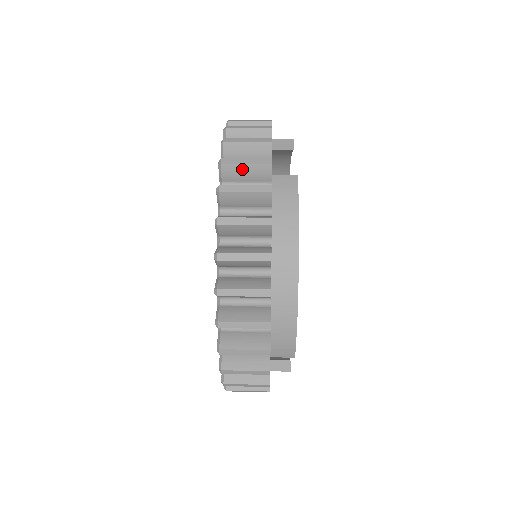
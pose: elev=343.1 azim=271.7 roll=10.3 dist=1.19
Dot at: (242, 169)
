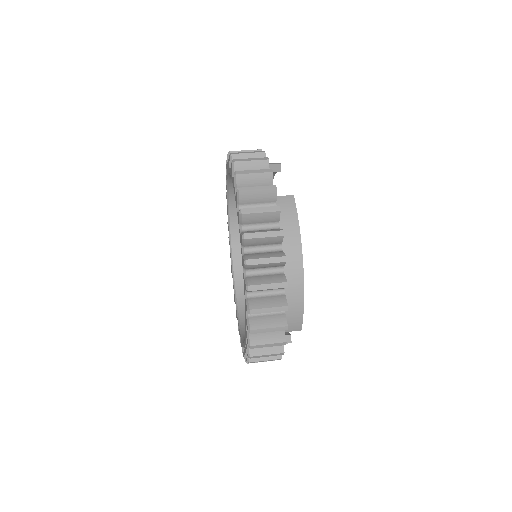
Dot at: (255, 195)
